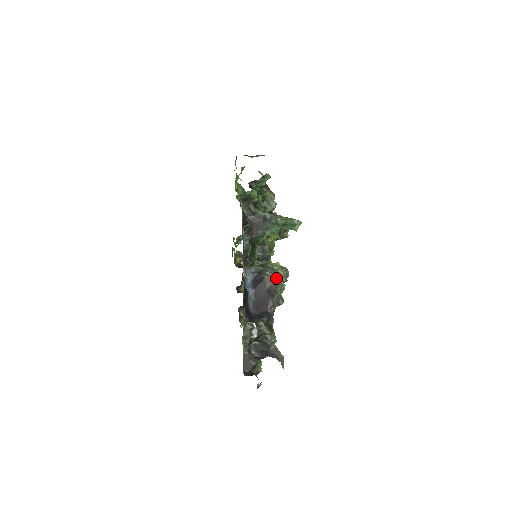
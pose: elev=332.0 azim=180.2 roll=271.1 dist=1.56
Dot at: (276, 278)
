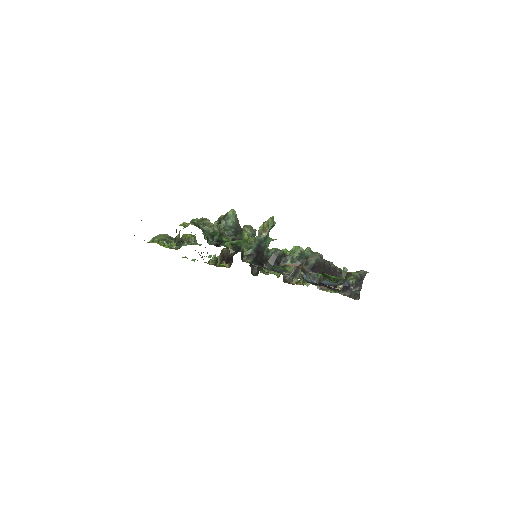
Dot at: (319, 258)
